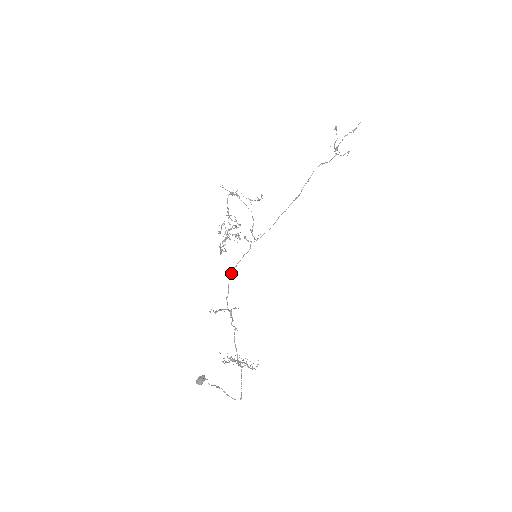
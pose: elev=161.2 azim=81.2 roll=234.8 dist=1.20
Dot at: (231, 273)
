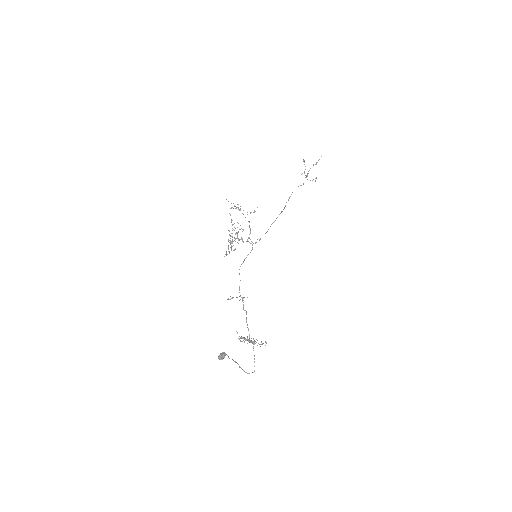
Dot at: occluded
